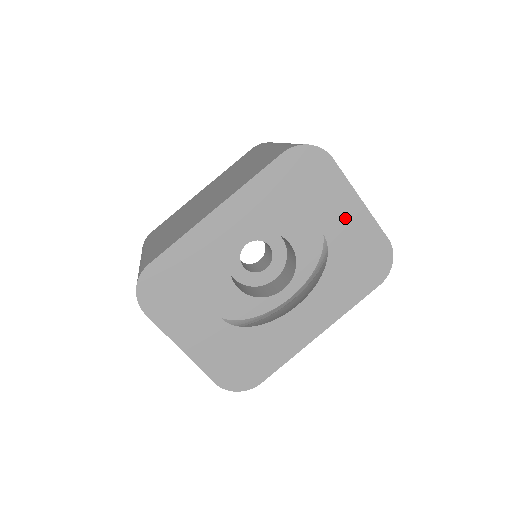
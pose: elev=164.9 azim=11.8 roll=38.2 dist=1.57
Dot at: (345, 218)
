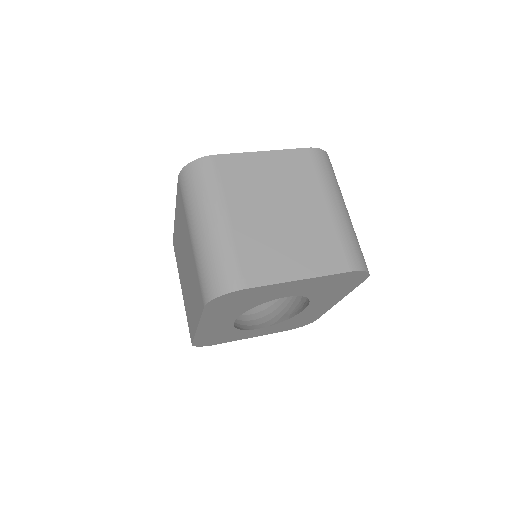
Dot at: (296, 288)
